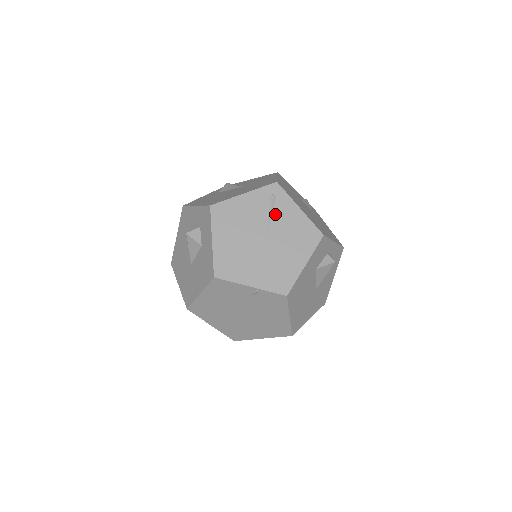
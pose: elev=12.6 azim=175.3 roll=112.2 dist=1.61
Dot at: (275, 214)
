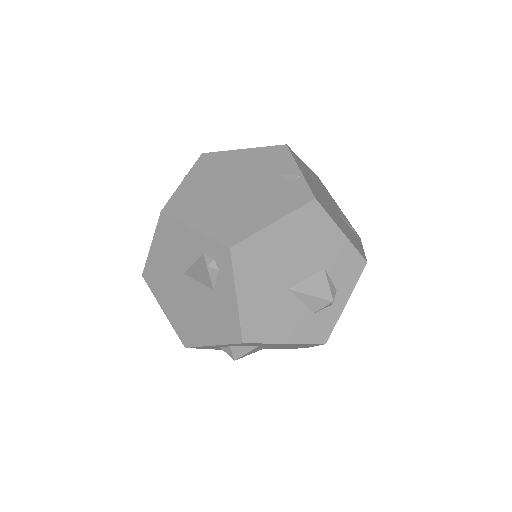
Dot at: (347, 224)
